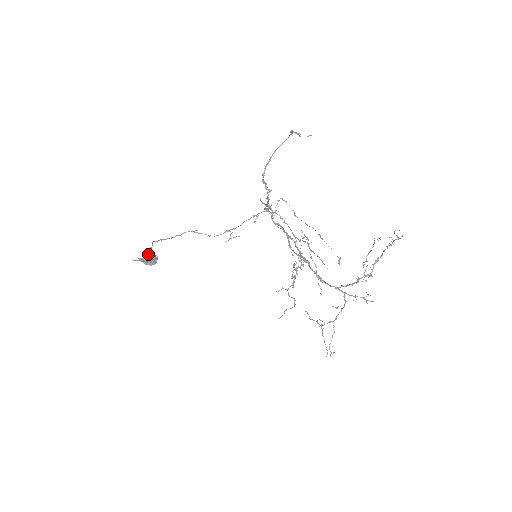
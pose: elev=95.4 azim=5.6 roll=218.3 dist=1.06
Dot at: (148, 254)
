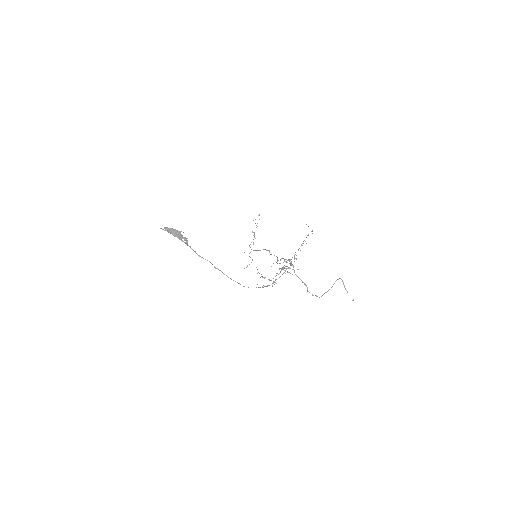
Dot at: (199, 256)
